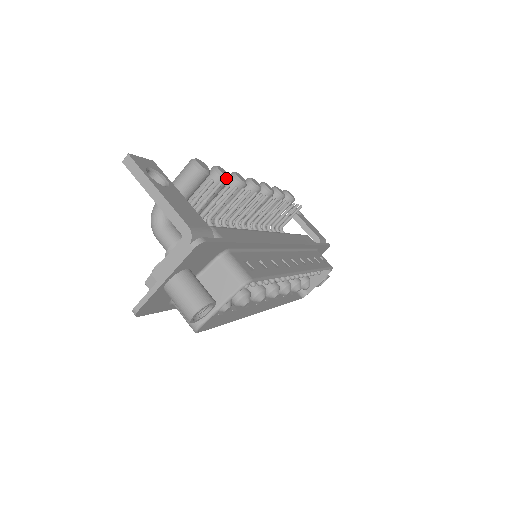
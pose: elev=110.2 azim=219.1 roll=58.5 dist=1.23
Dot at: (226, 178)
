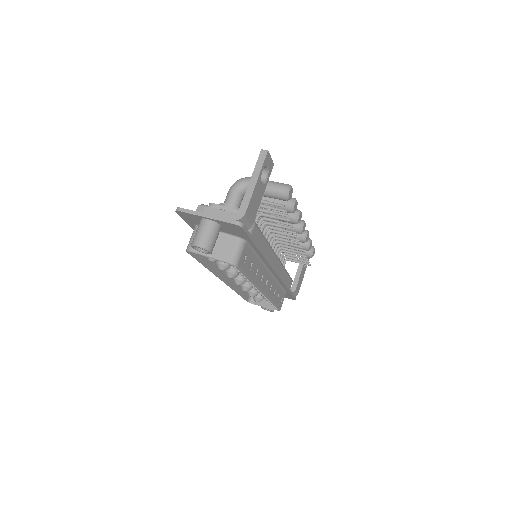
Dot at: (292, 211)
